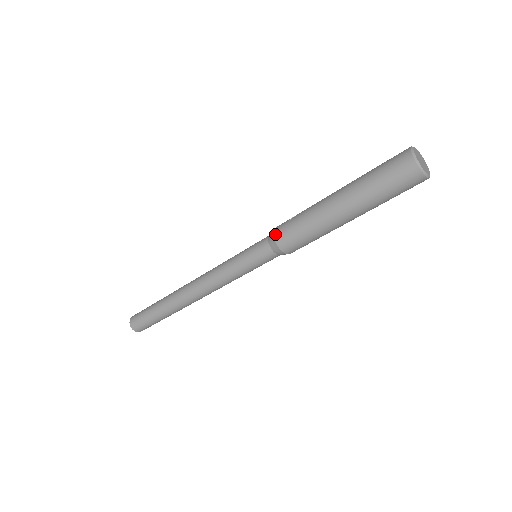
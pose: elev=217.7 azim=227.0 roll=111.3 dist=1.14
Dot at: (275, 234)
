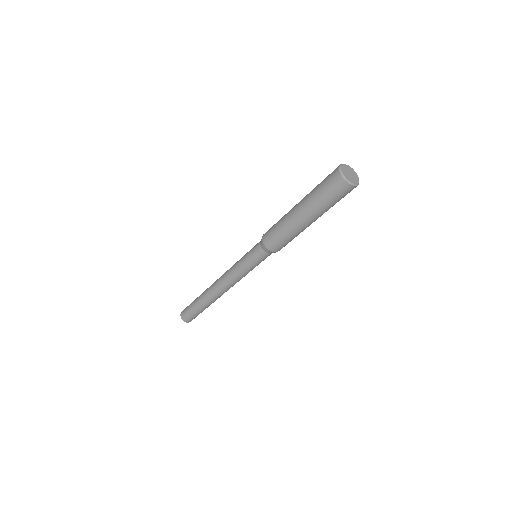
Dot at: (265, 233)
